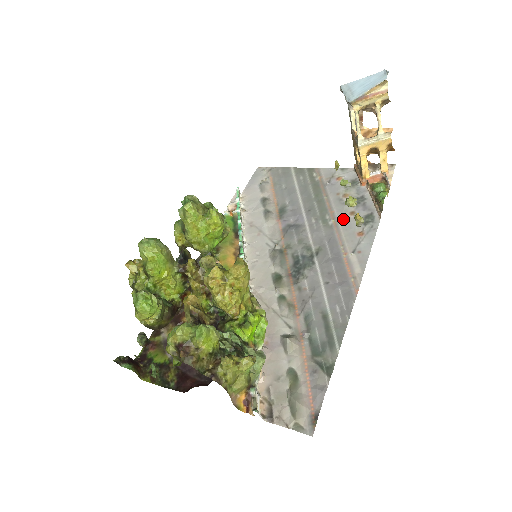
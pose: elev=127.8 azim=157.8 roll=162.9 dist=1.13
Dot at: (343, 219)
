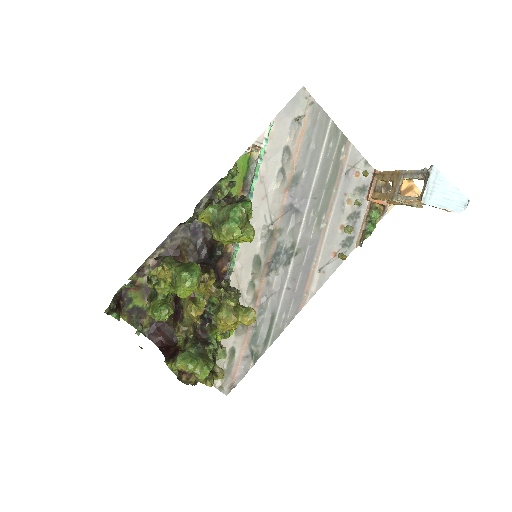
Dot at: (333, 229)
